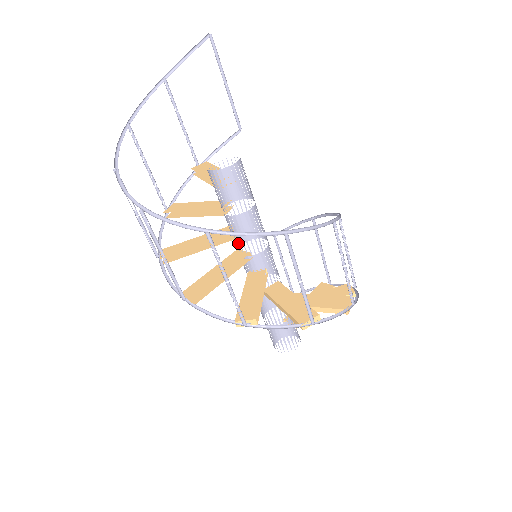
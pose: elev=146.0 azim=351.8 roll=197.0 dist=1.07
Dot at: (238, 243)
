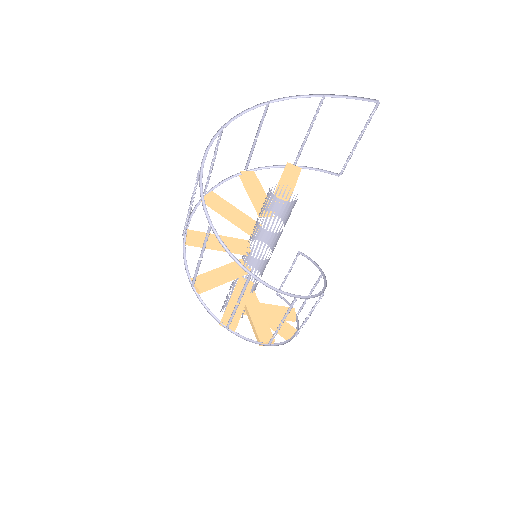
Dot at: occluded
